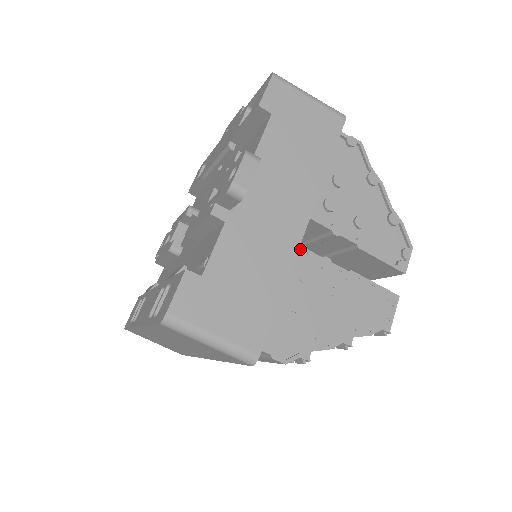
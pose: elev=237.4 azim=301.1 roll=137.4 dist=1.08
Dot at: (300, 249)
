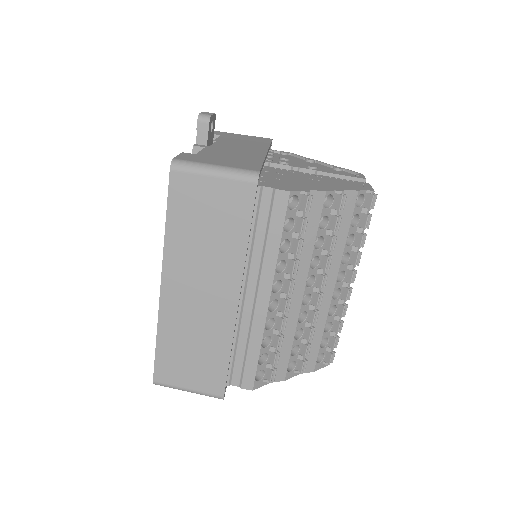
Dot at: (271, 168)
